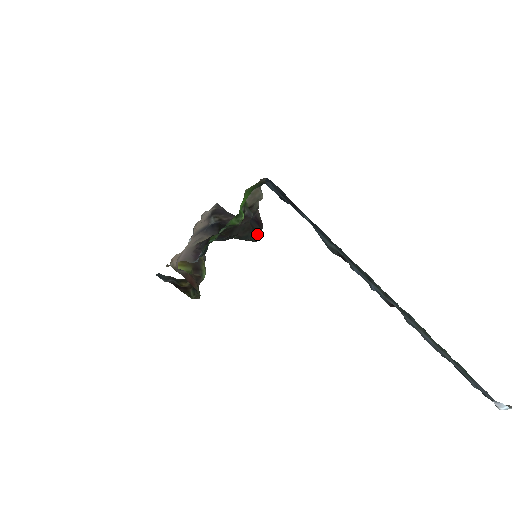
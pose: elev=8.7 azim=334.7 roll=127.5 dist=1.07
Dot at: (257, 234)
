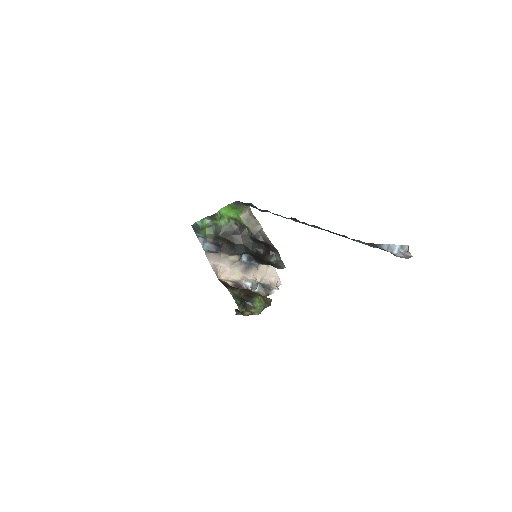
Dot at: (261, 247)
